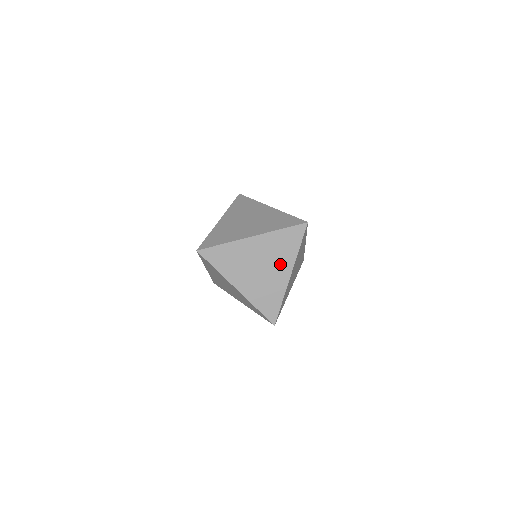
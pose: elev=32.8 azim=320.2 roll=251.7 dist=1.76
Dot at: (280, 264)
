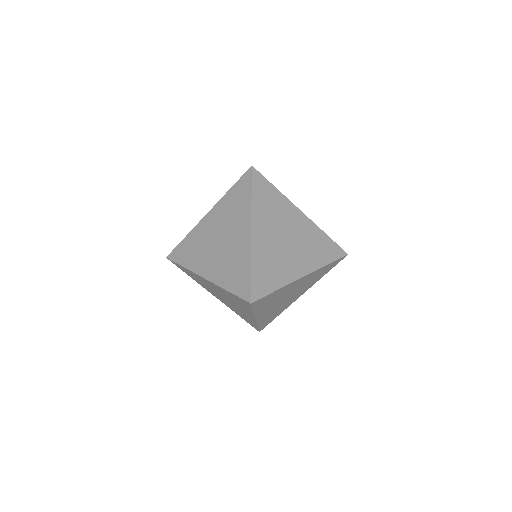
Dot at: (303, 290)
